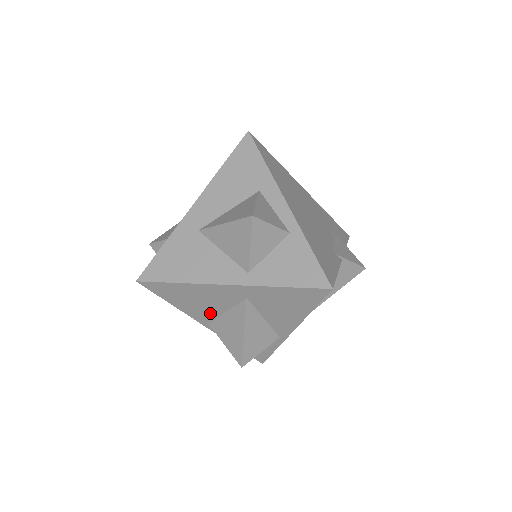
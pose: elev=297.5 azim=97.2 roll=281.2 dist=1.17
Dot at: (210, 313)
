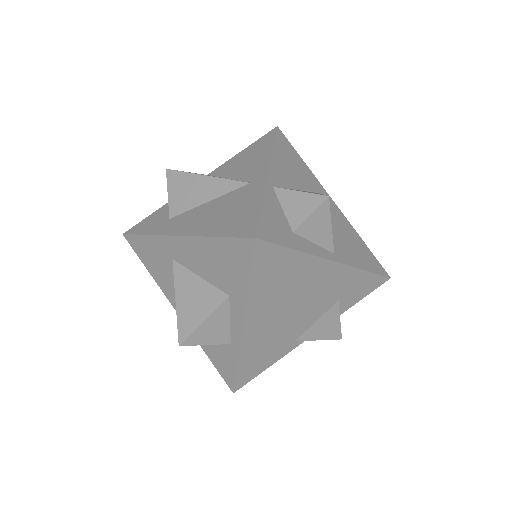
Dot at: occluded
